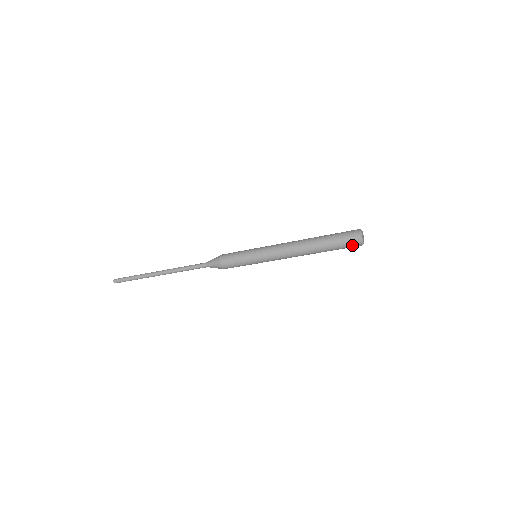
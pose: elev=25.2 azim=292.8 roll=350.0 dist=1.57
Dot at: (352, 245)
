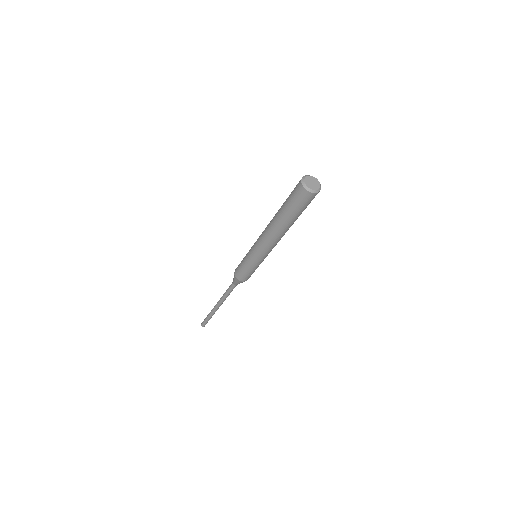
Dot at: (308, 200)
